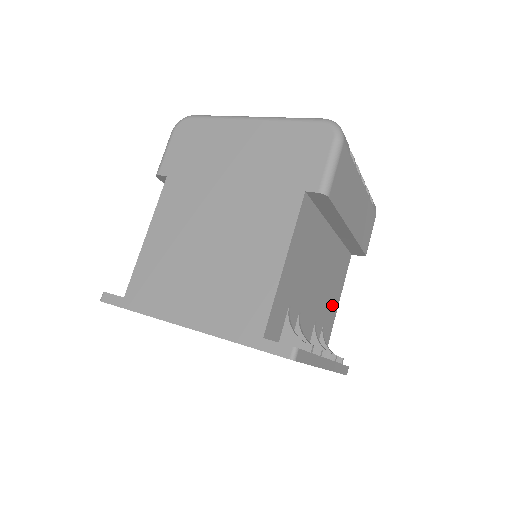
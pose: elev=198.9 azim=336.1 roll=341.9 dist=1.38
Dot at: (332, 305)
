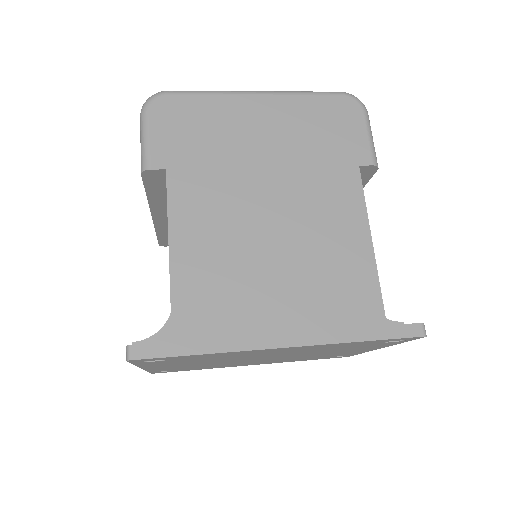
Dot at: occluded
